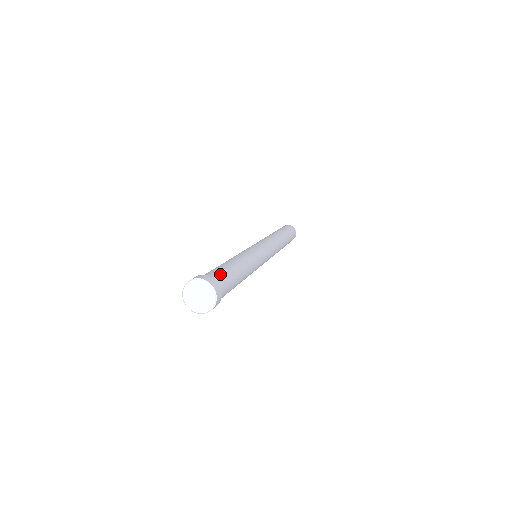
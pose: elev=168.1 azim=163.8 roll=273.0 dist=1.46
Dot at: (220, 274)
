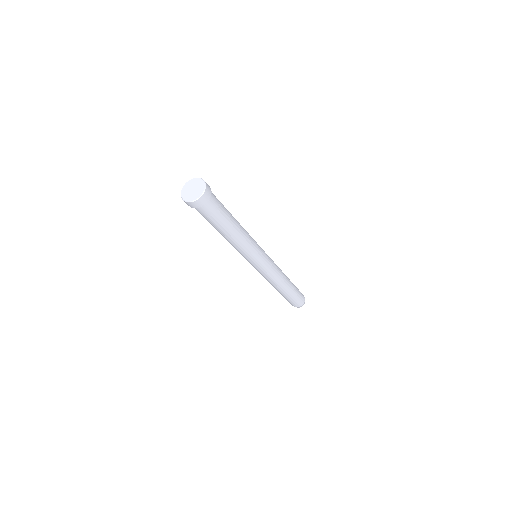
Dot at: occluded
